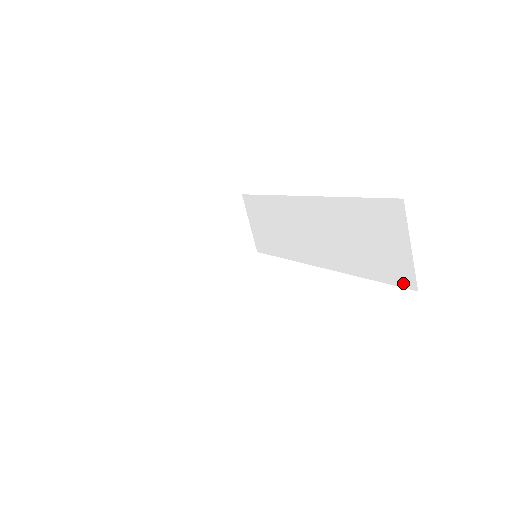
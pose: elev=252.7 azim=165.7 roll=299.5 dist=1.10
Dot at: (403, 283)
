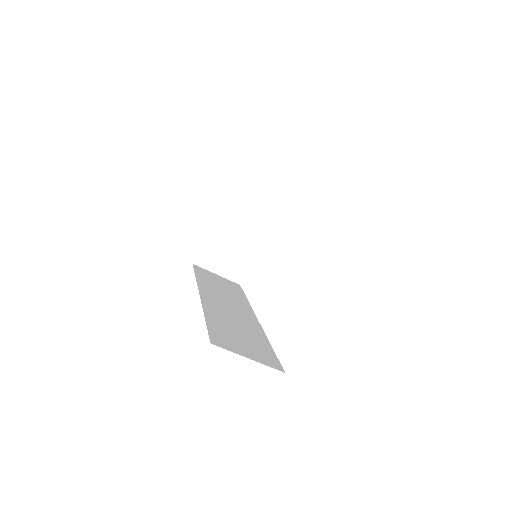
Dot at: occluded
